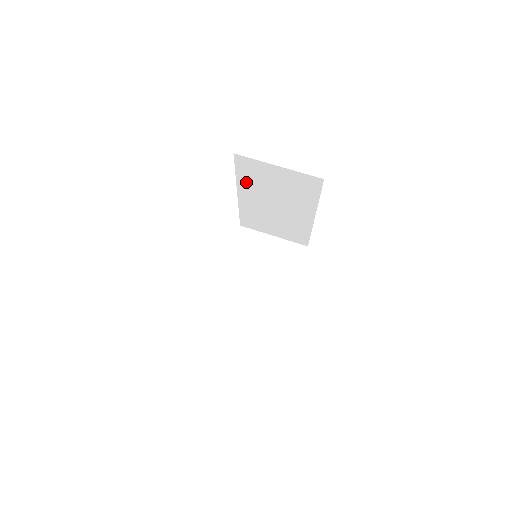
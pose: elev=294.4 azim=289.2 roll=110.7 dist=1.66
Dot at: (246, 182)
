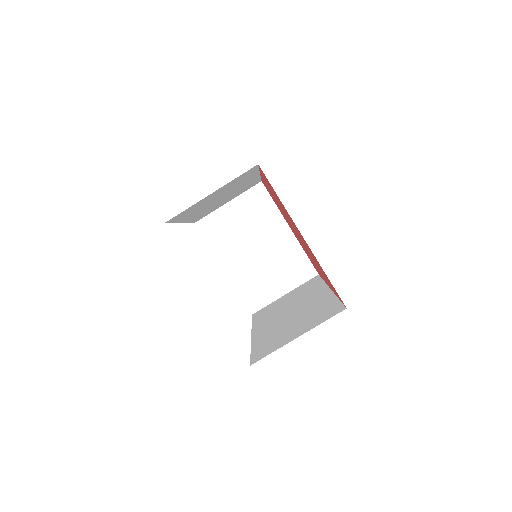
Dot at: (186, 216)
